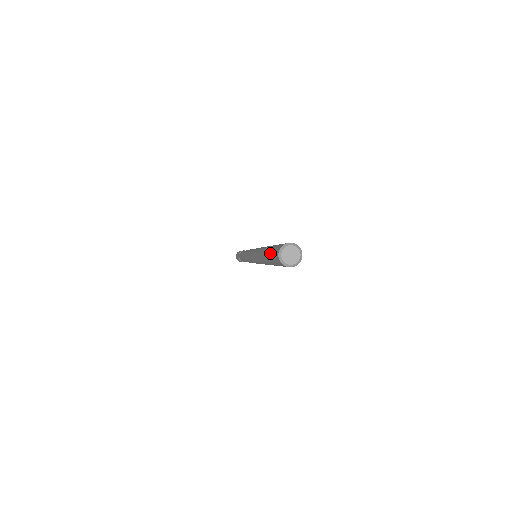
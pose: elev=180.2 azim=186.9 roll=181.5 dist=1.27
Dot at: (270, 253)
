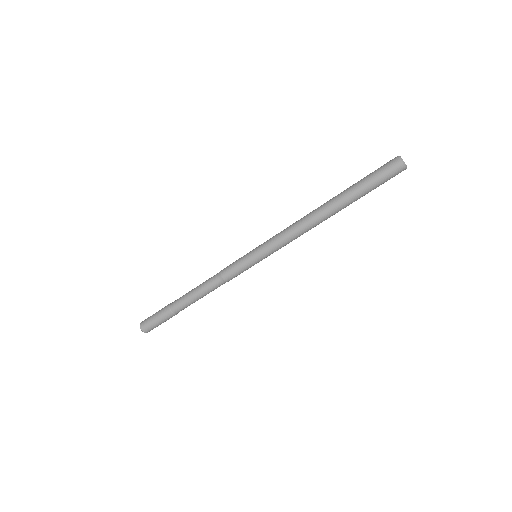
Dot at: occluded
